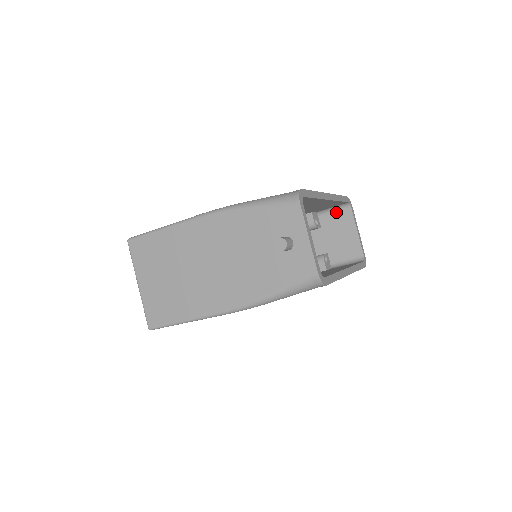
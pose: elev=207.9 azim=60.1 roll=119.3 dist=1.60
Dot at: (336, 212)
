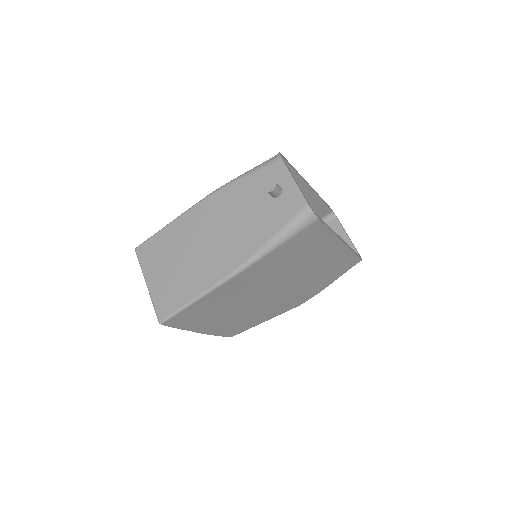
Dot at: occluded
